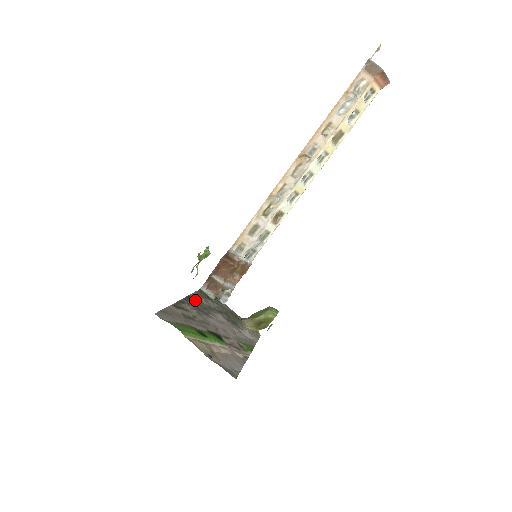
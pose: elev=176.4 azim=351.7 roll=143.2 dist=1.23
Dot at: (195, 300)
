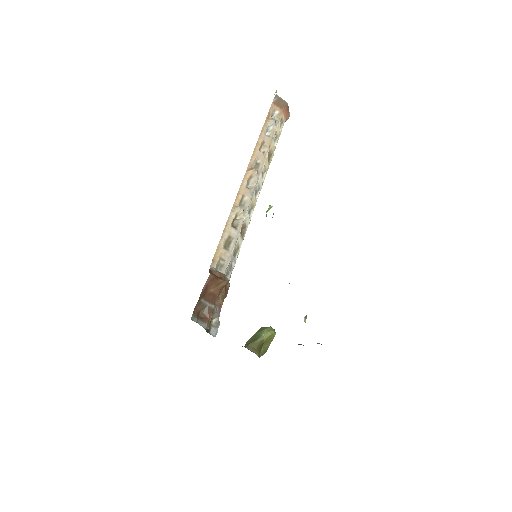
Dot at: occluded
